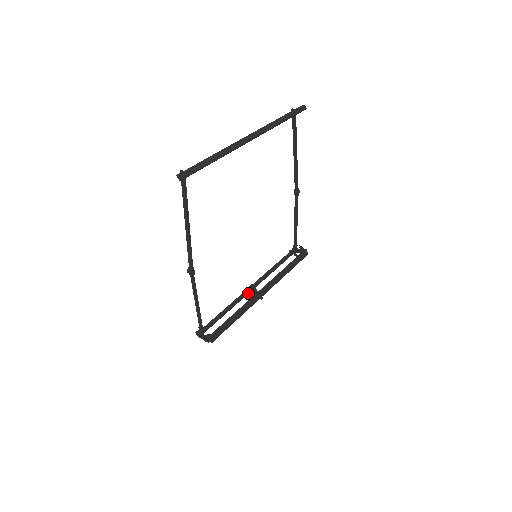
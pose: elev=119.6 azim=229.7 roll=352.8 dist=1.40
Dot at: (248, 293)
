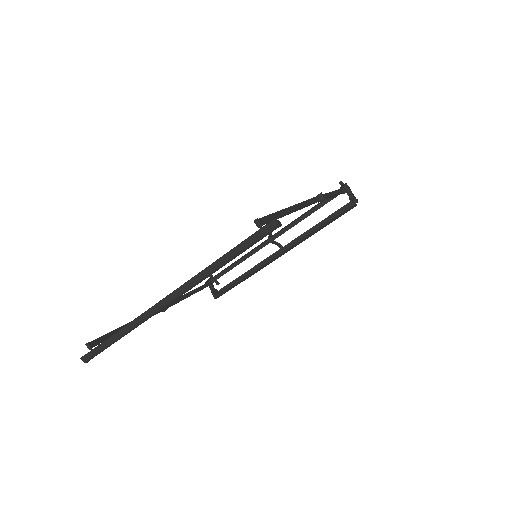
Dot at: (266, 244)
